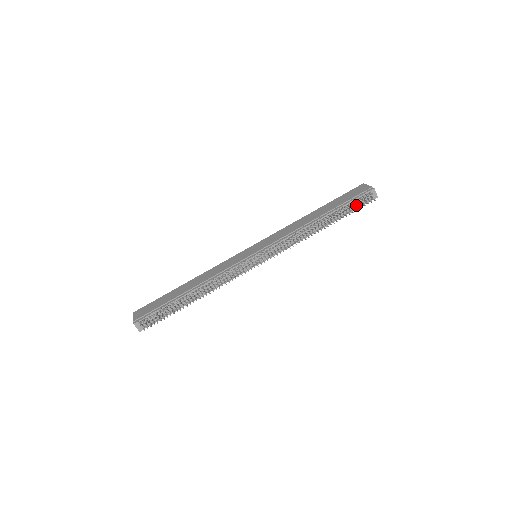
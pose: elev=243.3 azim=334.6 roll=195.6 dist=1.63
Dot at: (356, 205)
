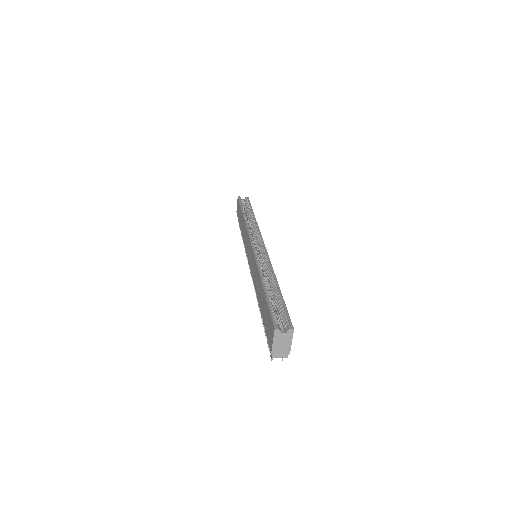
Dot at: occluded
